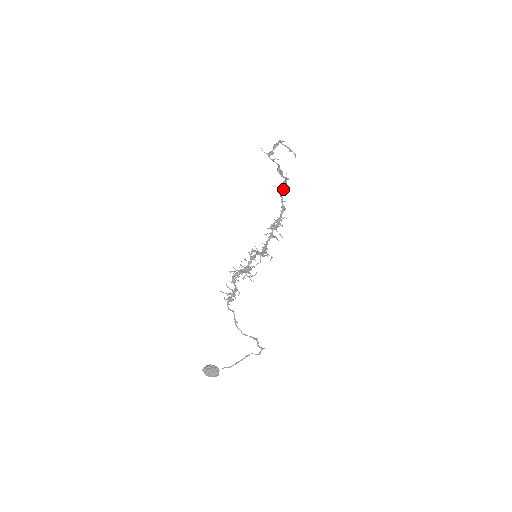
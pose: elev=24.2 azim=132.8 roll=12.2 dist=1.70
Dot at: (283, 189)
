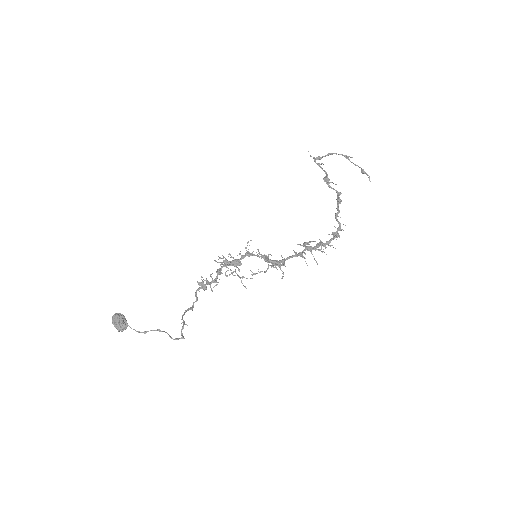
Dot at: (338, 210)
